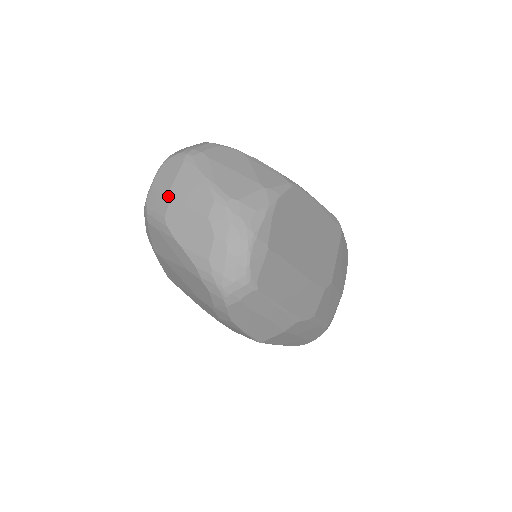
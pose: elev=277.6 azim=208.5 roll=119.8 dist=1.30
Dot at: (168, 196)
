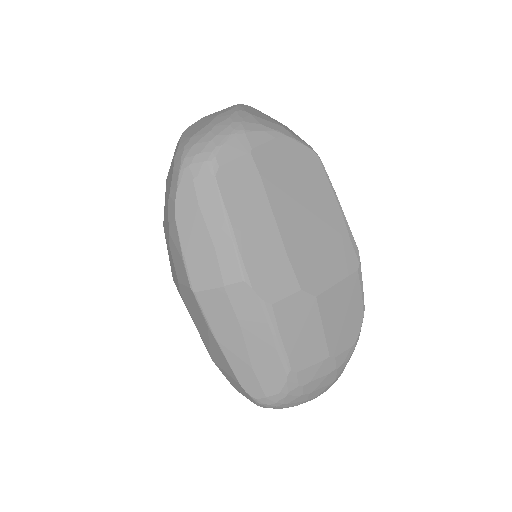
Dot at: occluded
